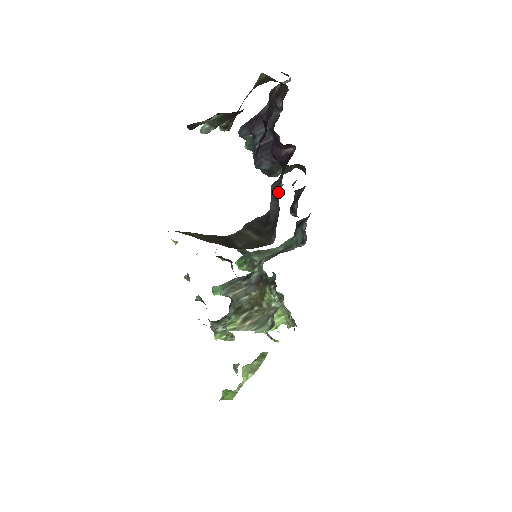
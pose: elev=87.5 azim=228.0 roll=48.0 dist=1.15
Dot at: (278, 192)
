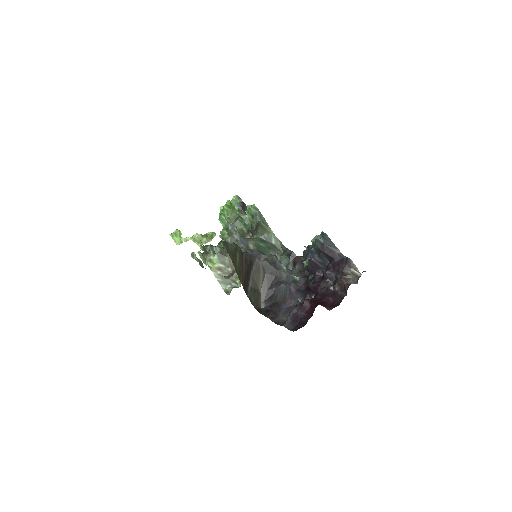
Dot at: (289, 297)
